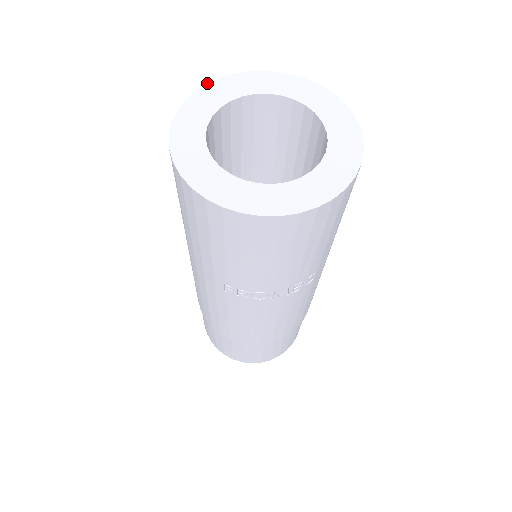
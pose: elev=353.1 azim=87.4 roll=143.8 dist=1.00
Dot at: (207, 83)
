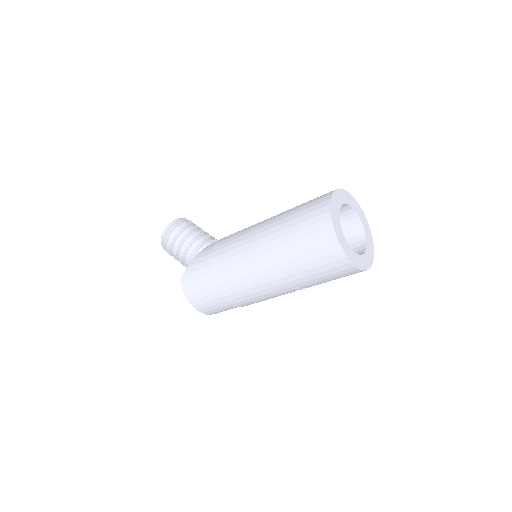
Dot at: (332, 194)
